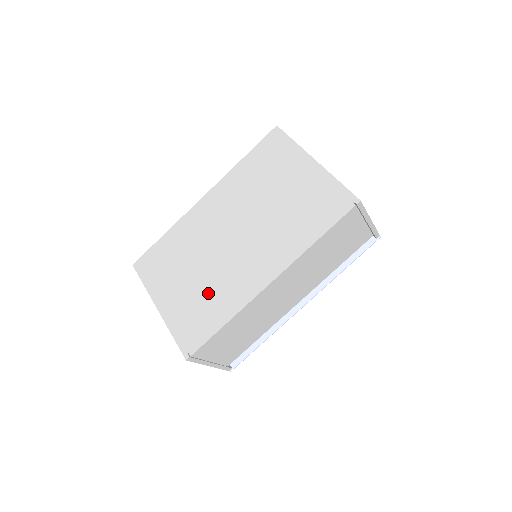
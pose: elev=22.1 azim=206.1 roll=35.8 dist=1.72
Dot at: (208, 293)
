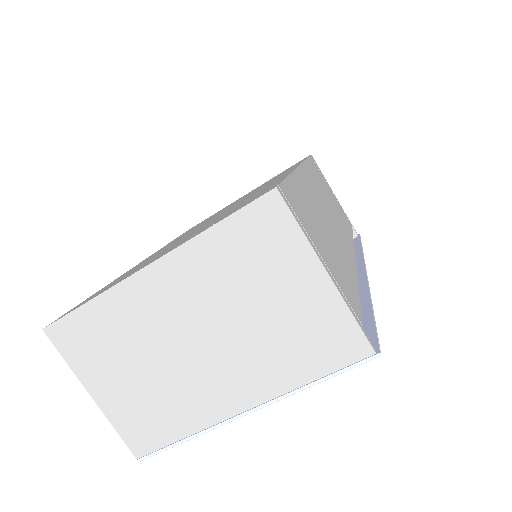
Dot at: (229, 210)
